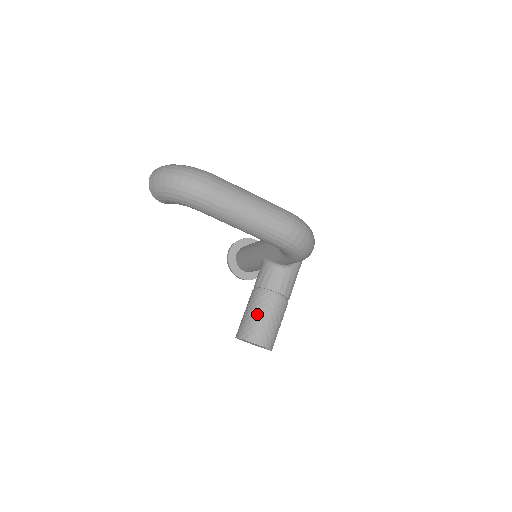
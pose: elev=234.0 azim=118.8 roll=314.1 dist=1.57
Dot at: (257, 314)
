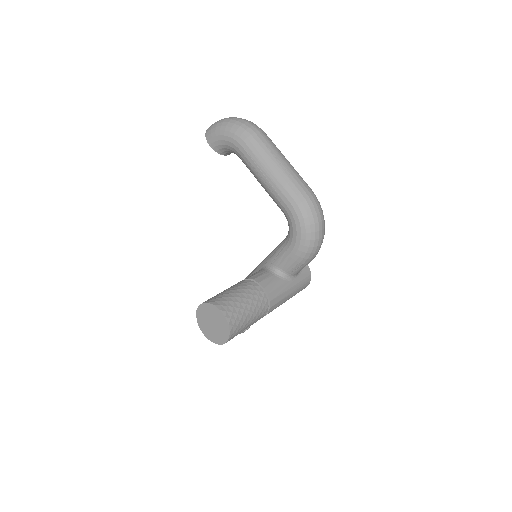
Dot at: (234, 291)
